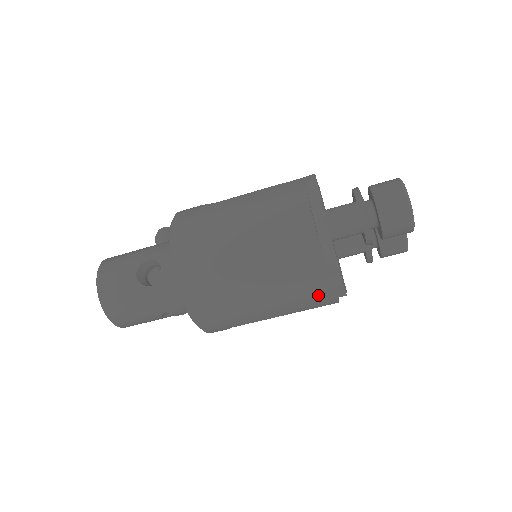
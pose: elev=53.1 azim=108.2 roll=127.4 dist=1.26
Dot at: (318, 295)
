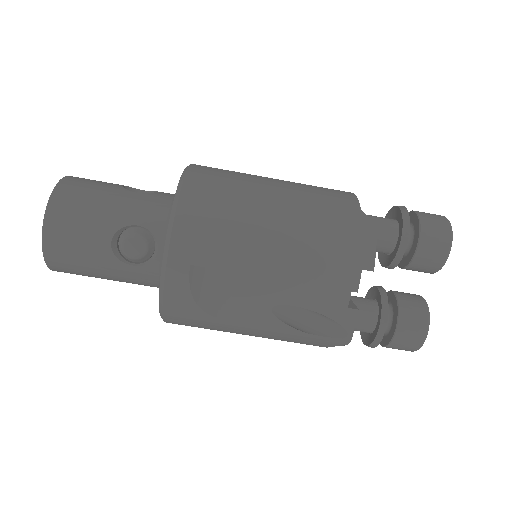
Dot at: (342, 248)
